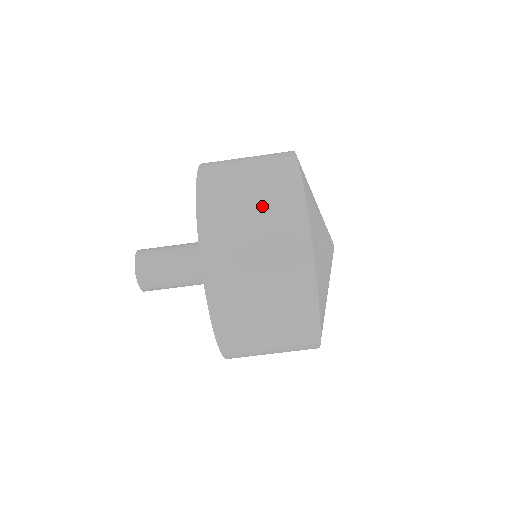
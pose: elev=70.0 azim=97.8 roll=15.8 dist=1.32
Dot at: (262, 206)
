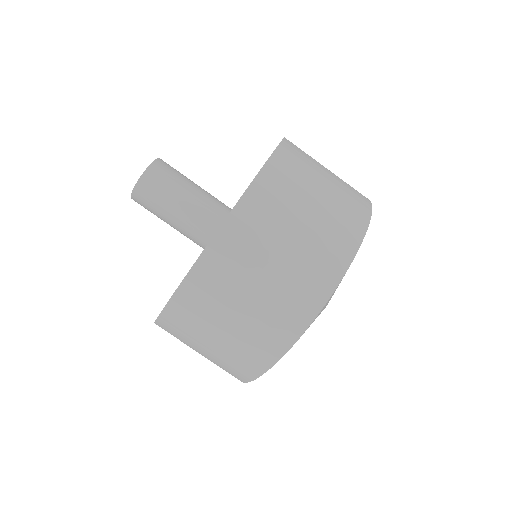
Dot at: occluded
